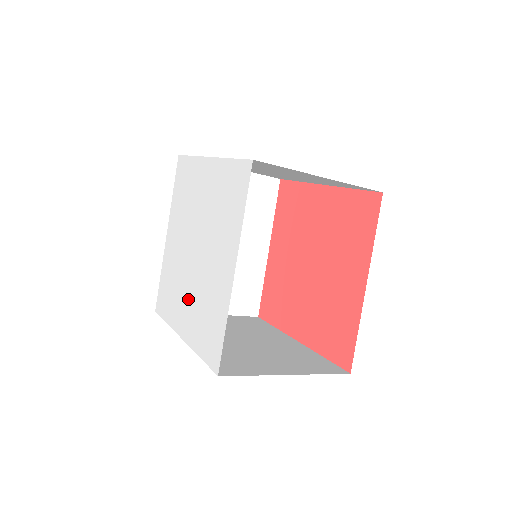
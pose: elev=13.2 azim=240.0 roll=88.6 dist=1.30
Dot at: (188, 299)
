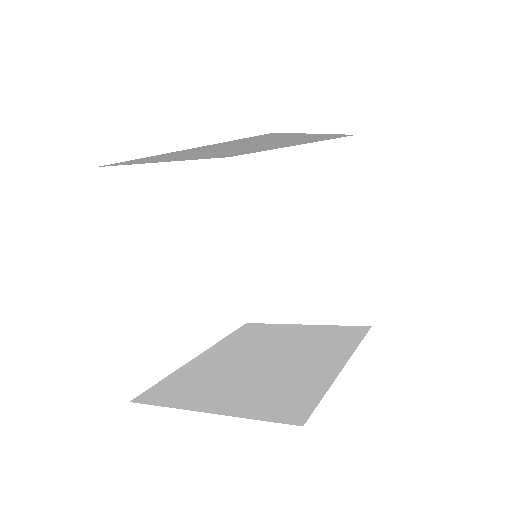
Dot at: occluded
